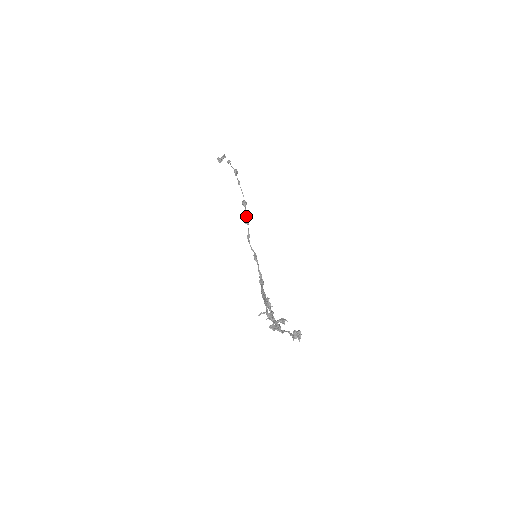
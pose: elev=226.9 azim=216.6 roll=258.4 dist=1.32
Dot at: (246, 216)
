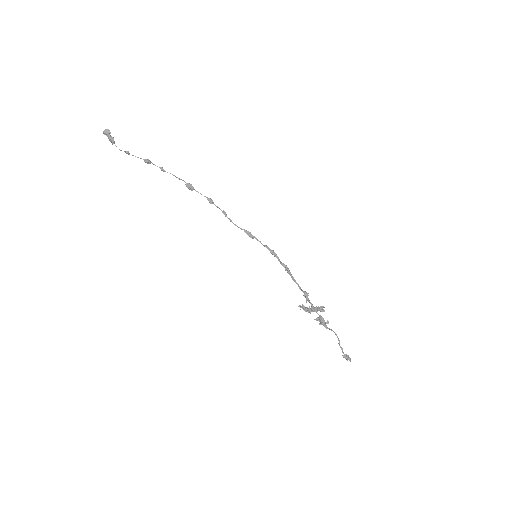
Dot at: occluded
